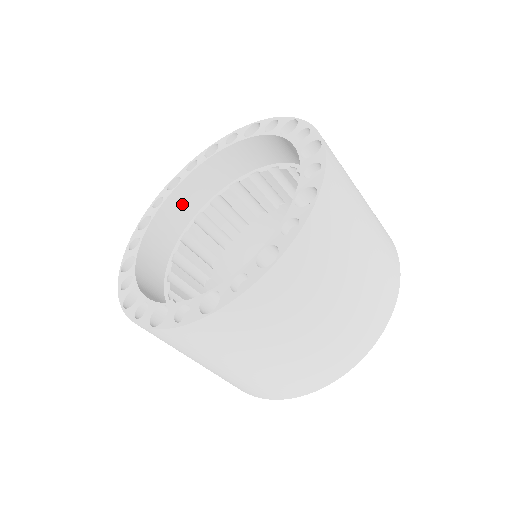
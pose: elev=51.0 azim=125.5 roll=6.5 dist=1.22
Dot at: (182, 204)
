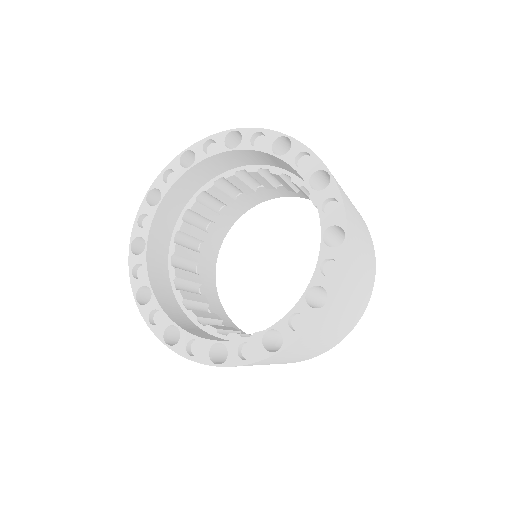
Dot at: (157, 259)
